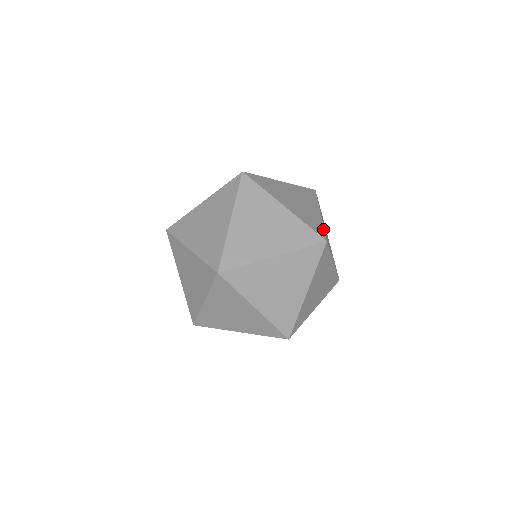
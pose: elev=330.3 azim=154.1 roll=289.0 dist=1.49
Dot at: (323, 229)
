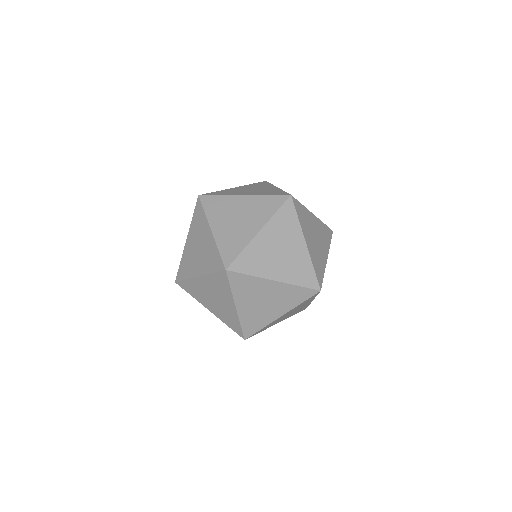
Dot at: (299, 202)
